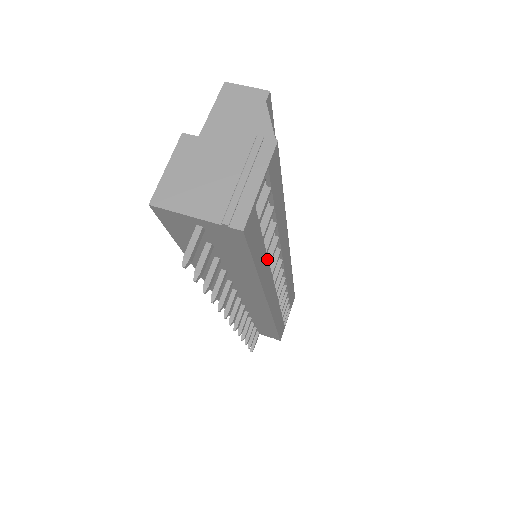
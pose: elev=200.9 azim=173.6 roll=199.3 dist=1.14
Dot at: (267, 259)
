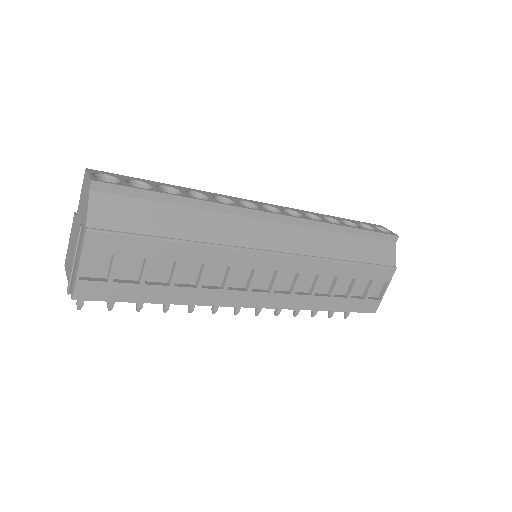
Dot at: (182, 288)
